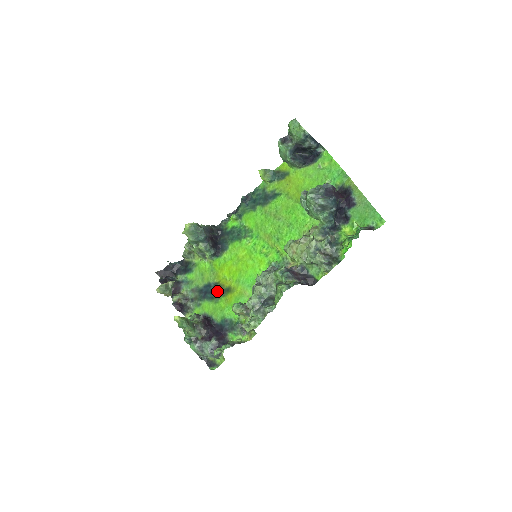
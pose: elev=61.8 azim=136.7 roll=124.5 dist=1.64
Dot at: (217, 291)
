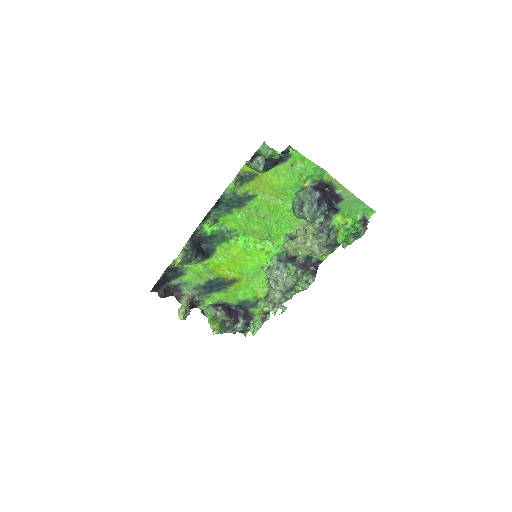
Dot at: (222, 284)
